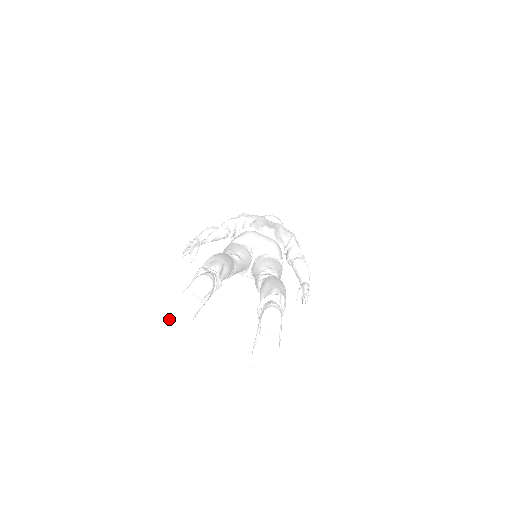
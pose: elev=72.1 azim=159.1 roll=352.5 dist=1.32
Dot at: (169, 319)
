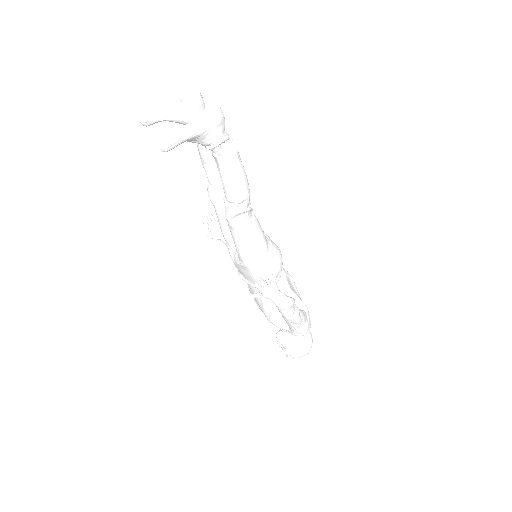
Dot at: (151, 112)
